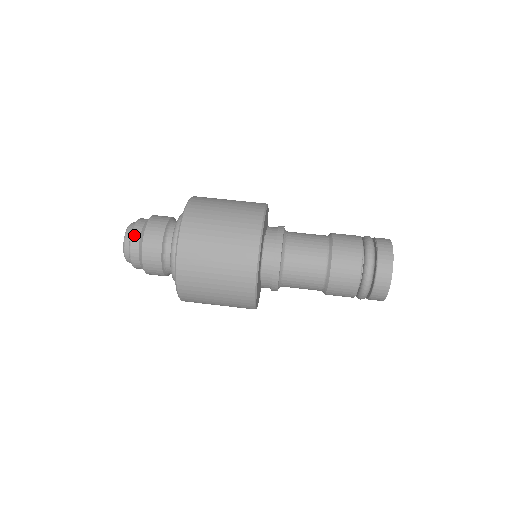
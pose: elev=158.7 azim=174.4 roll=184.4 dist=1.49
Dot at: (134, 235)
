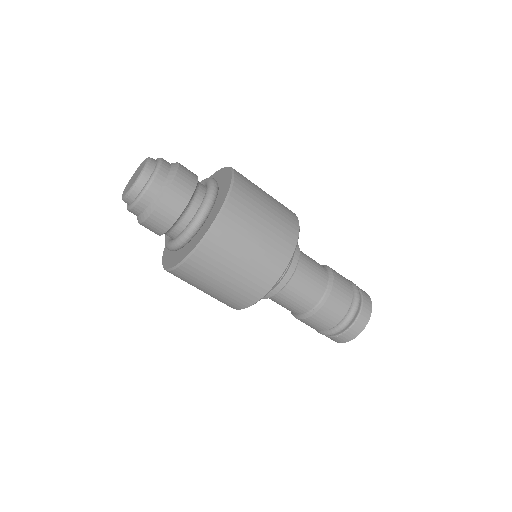
Dot at: (165, 160)
